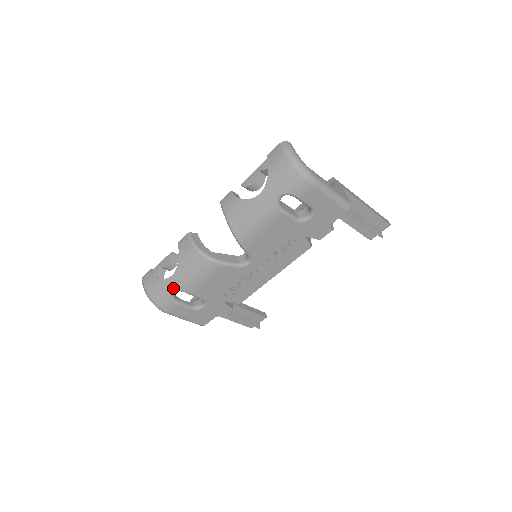
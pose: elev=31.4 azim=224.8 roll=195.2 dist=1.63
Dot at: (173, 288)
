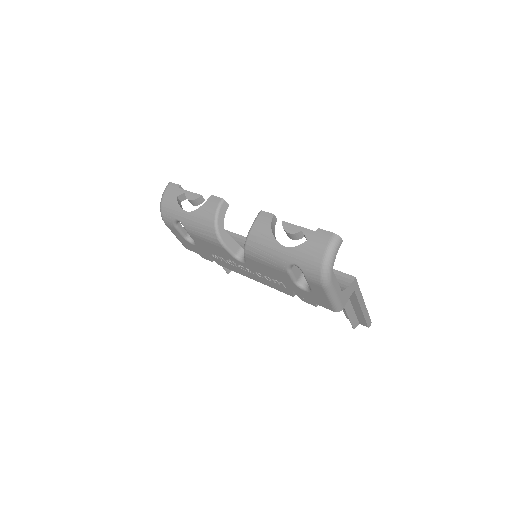
Dot at: (180, 218)
